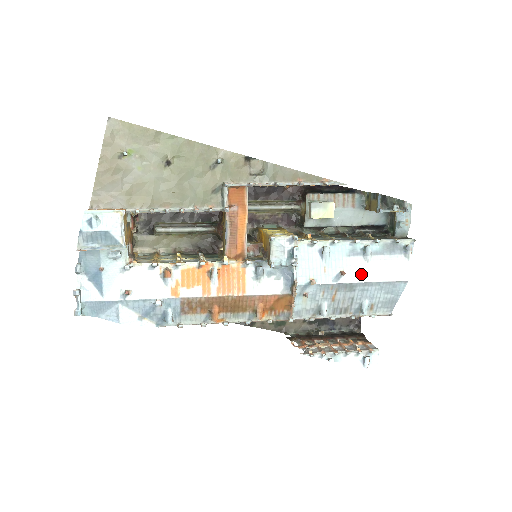
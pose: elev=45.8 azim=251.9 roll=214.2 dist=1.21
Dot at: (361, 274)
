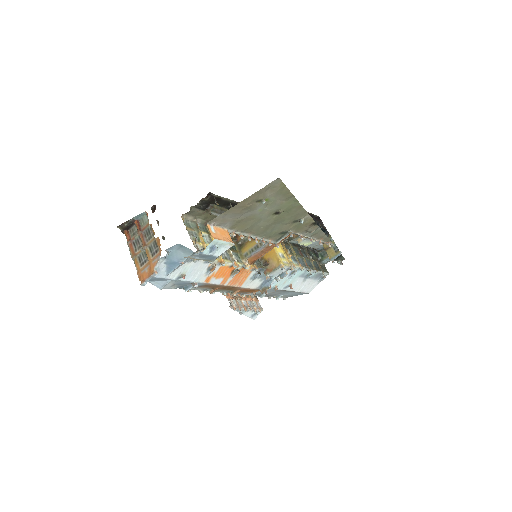
Dot at: (296, 287)
